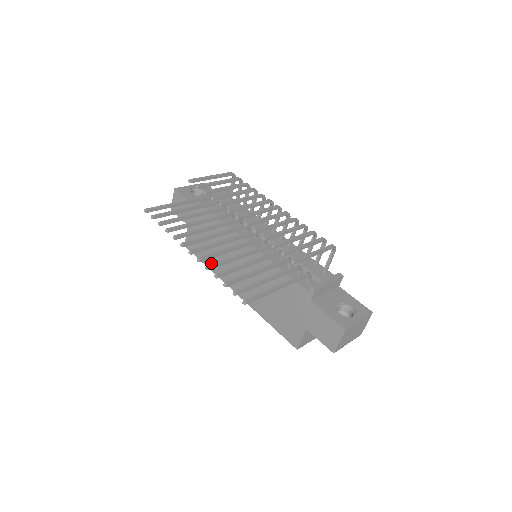
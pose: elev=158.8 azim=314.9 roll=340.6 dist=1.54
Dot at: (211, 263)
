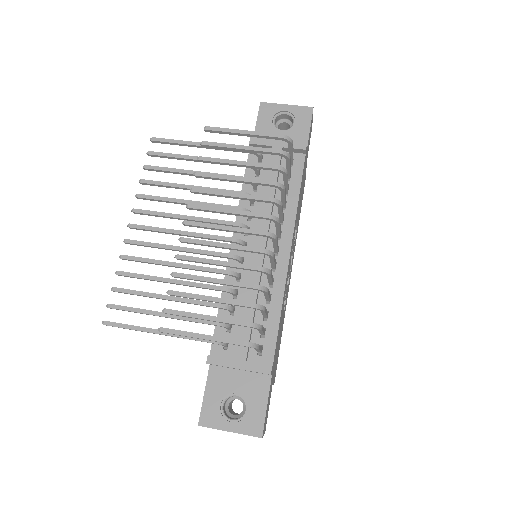
Dot at: occluded
